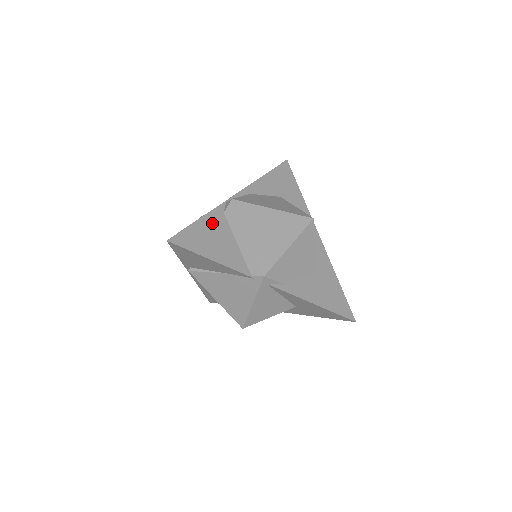
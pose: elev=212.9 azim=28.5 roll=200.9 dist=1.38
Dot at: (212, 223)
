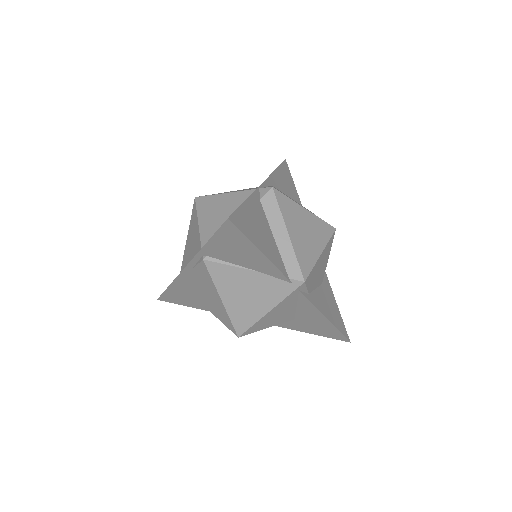
Dot at: (255, 209)
